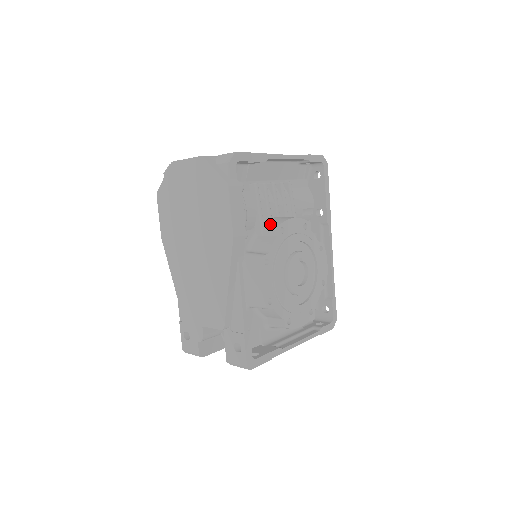
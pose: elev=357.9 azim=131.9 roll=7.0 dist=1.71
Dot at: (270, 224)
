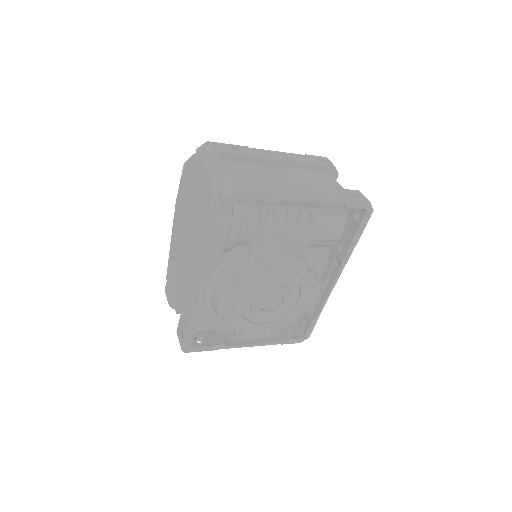
Dot at: (261, 253)
